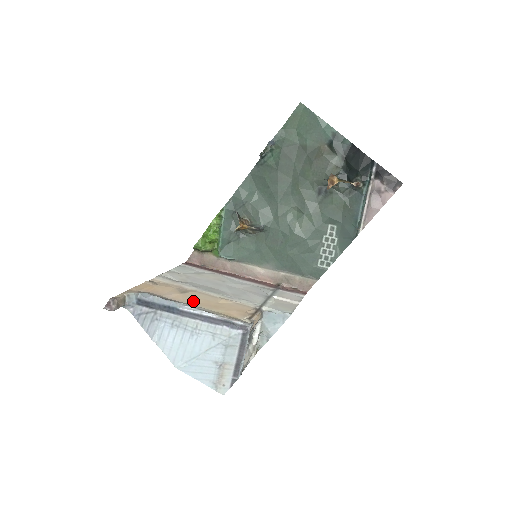
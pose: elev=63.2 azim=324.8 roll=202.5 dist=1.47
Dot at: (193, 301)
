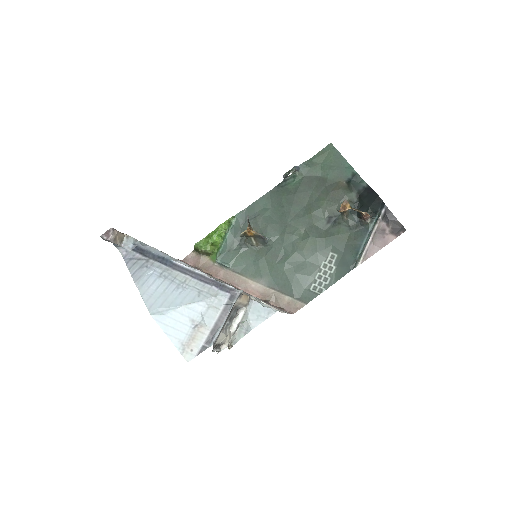
Dot at: occluded
